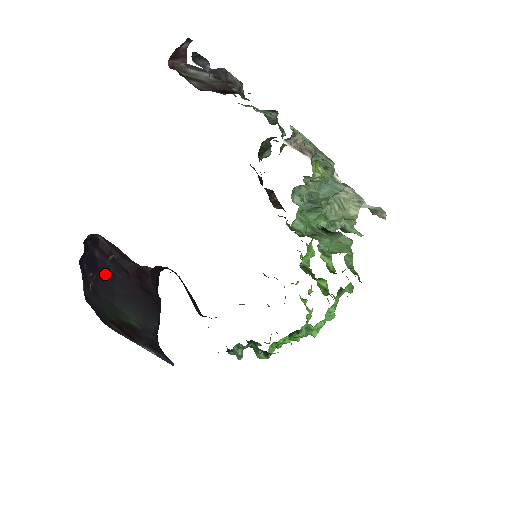
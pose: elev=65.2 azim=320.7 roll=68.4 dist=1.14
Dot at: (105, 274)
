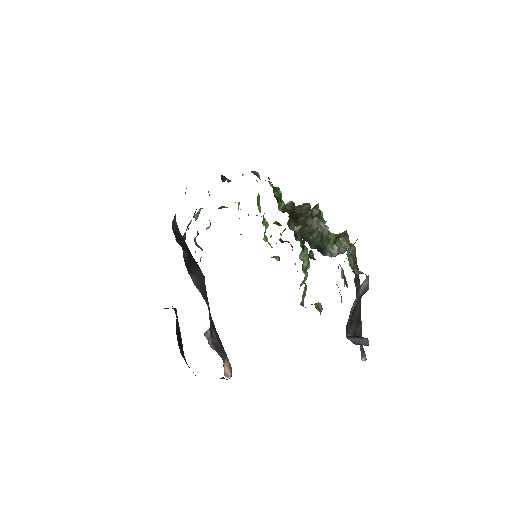
Dot at: occluded
